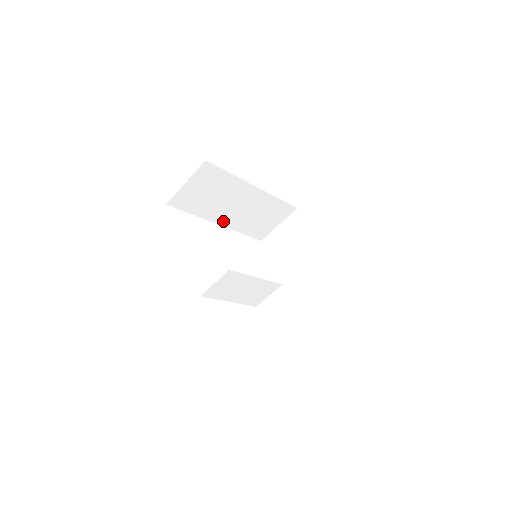
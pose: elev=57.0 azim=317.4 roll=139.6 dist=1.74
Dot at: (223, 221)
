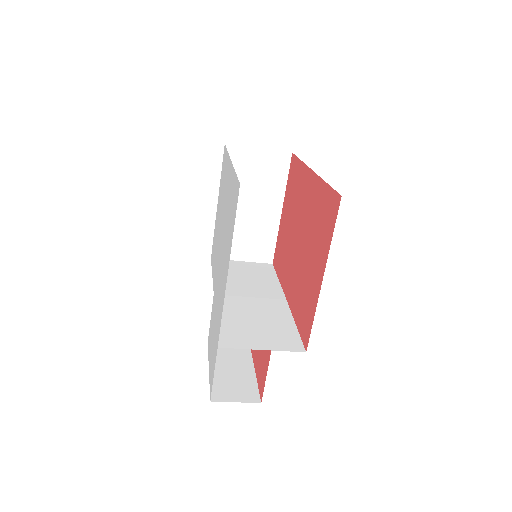
Dot at: occluded
